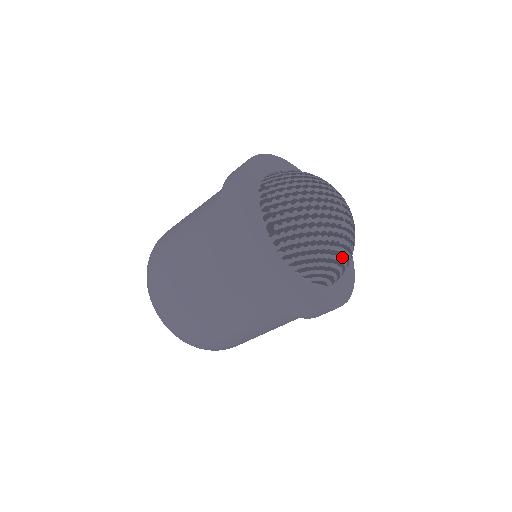
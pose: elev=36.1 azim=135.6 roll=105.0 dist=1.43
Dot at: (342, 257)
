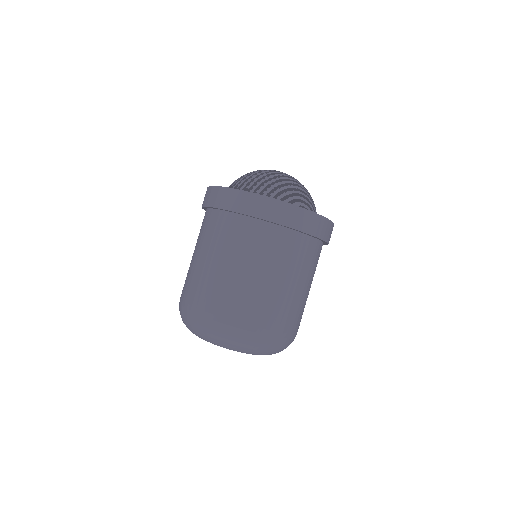
Dot at: (303, 190)
